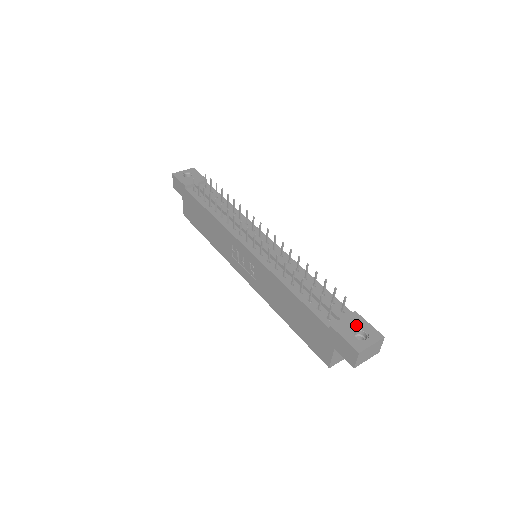
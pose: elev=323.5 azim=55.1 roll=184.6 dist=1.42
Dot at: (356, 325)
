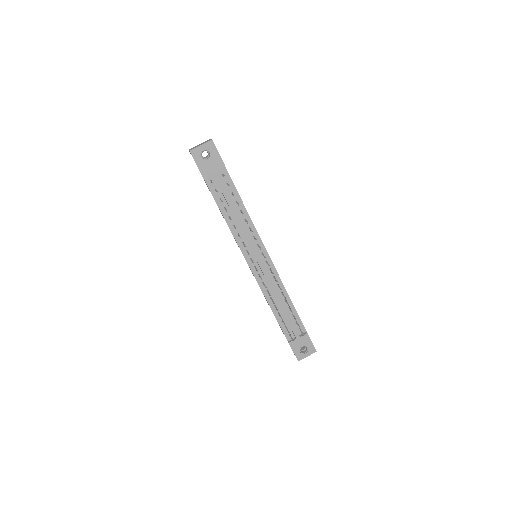
Dot at: (304, 343)
